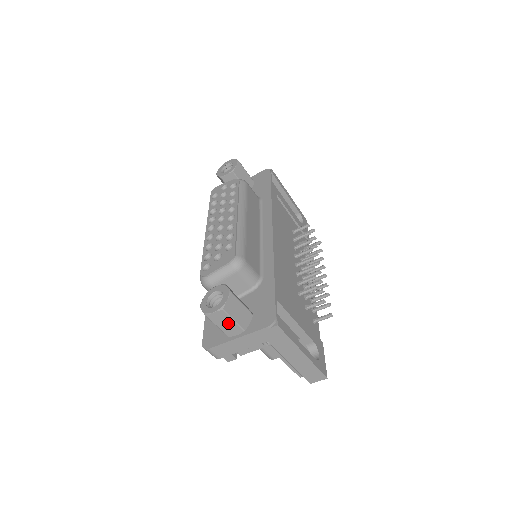
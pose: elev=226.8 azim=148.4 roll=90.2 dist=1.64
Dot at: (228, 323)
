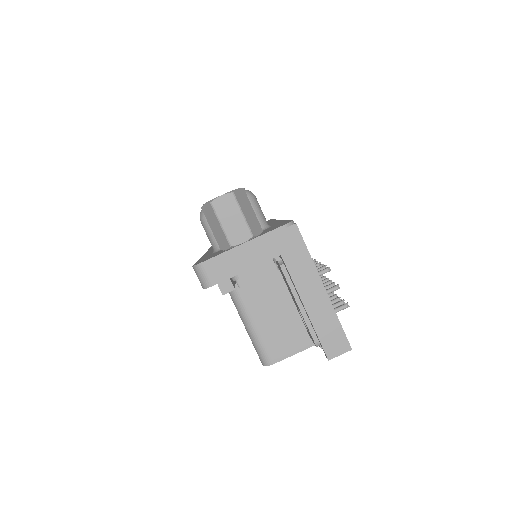
Dot at: (235, 218)
